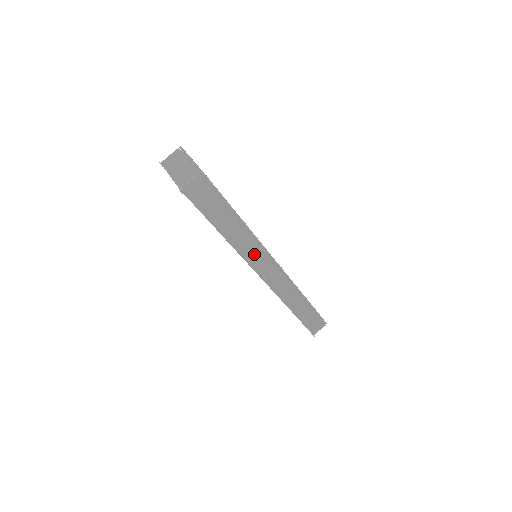
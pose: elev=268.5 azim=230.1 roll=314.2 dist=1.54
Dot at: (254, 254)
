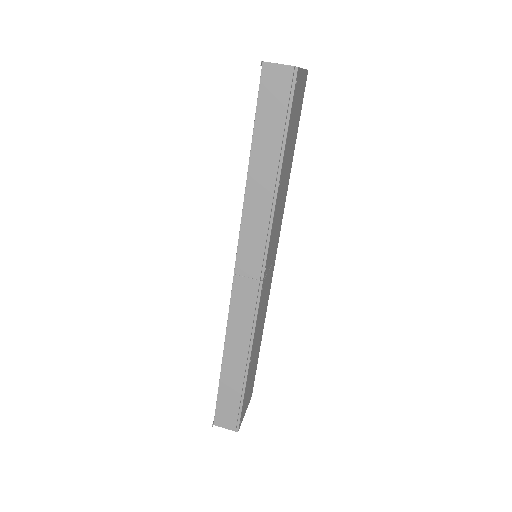
Dot at: (255, 230)
